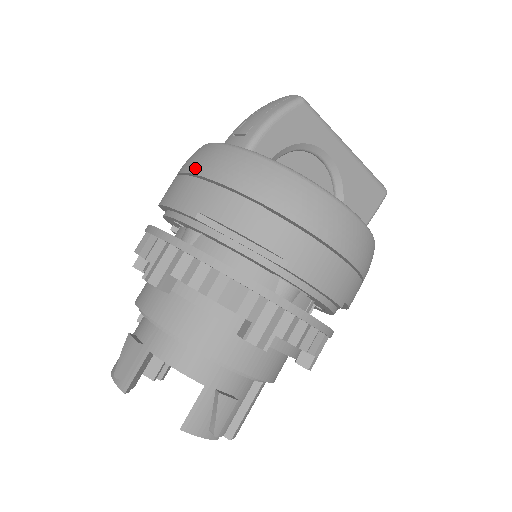
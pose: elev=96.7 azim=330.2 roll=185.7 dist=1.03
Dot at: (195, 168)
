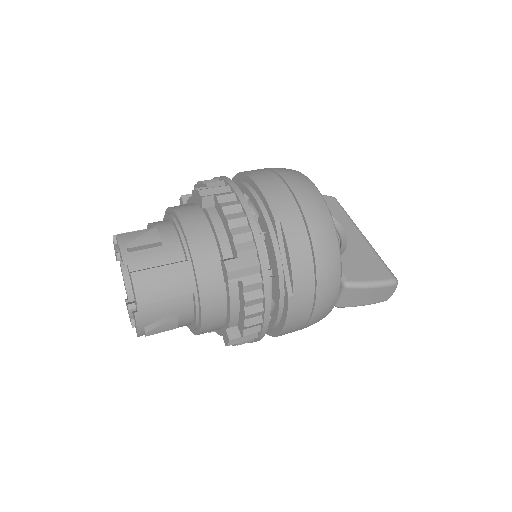
Dot at: occluded
